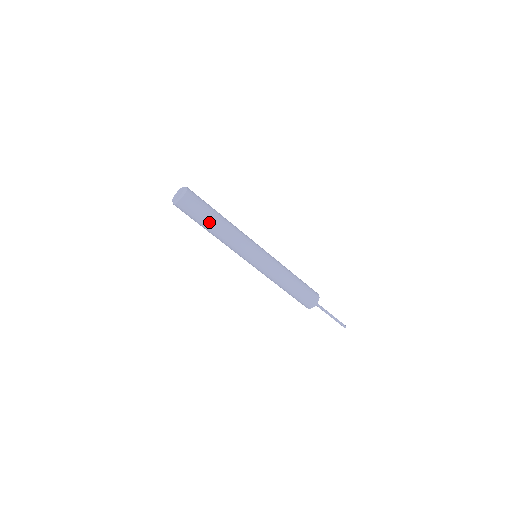
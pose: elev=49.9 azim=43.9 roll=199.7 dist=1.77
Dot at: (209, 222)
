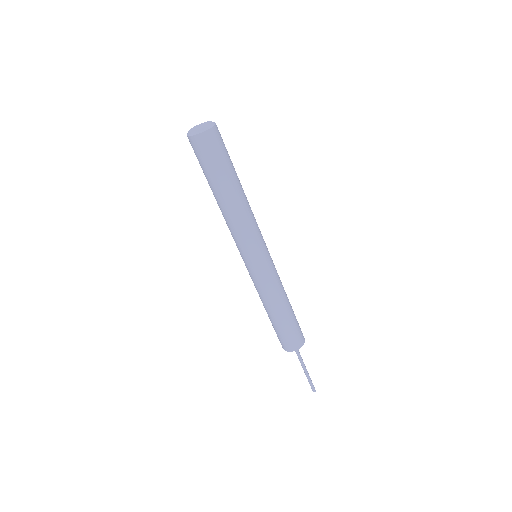
Dot at: (233, 175)
